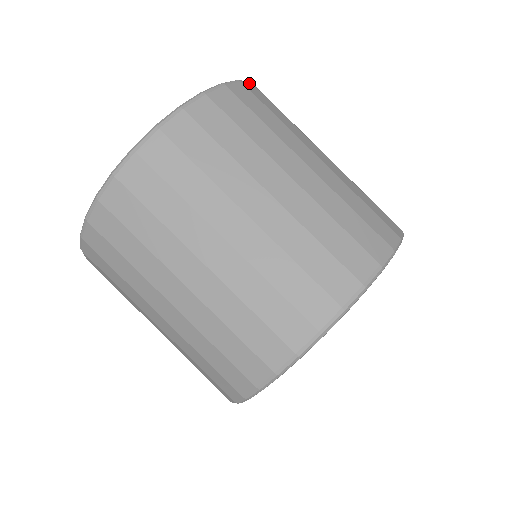
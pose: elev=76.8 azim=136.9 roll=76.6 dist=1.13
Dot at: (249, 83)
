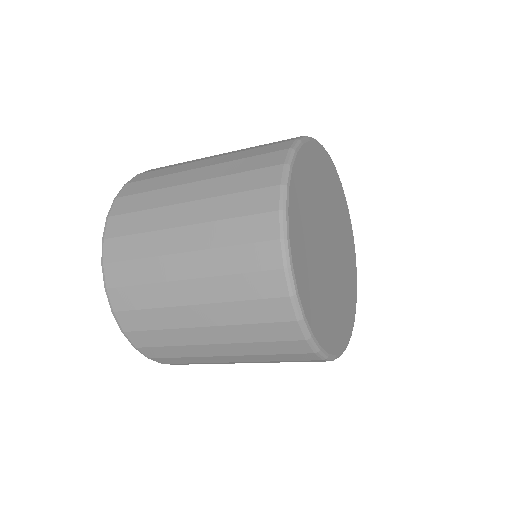
Dot at: occluded
